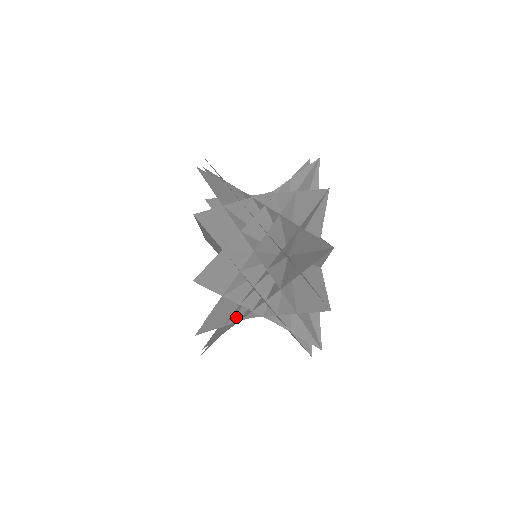
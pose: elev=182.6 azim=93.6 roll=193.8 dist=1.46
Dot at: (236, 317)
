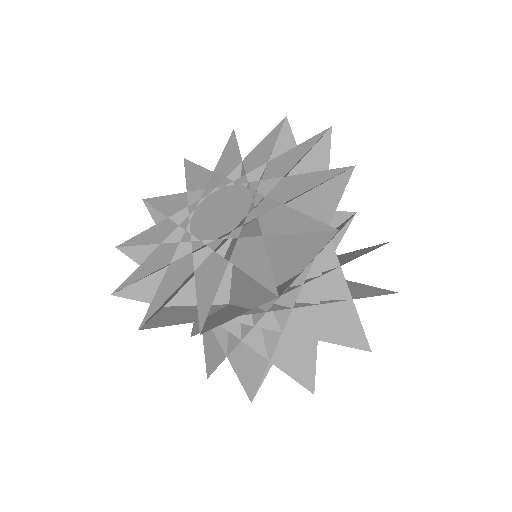
Dot at: occluded
